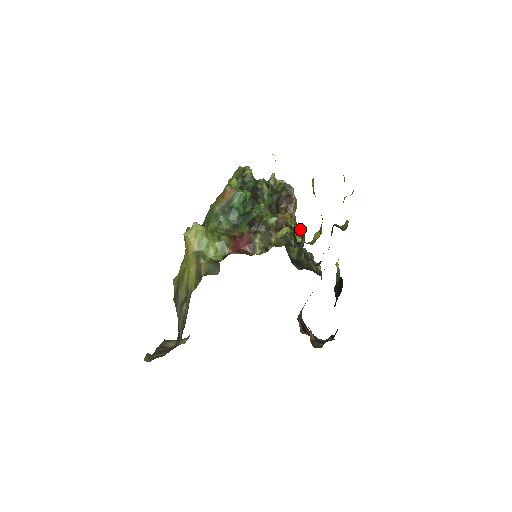
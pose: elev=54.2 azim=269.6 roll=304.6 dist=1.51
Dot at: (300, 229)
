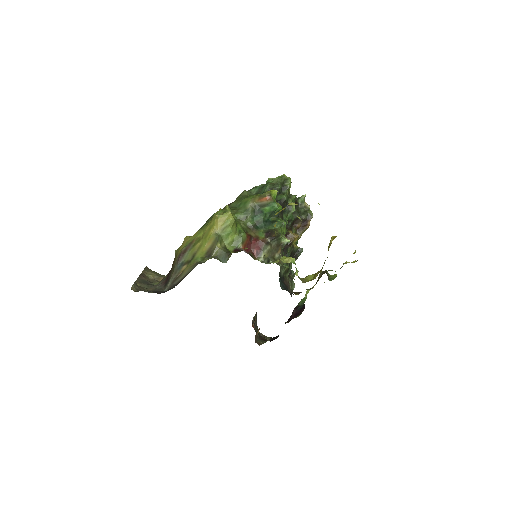
Dot at: (298, 251)
